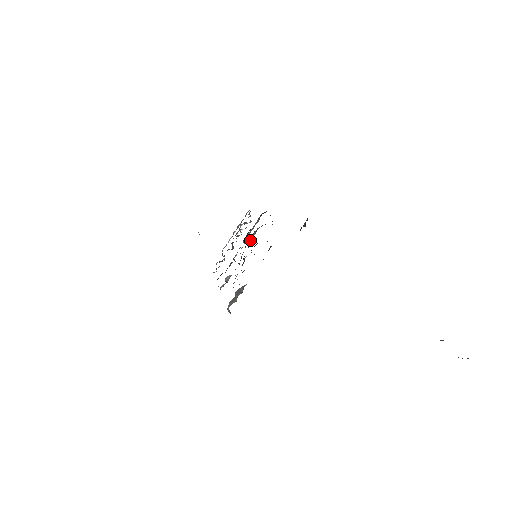
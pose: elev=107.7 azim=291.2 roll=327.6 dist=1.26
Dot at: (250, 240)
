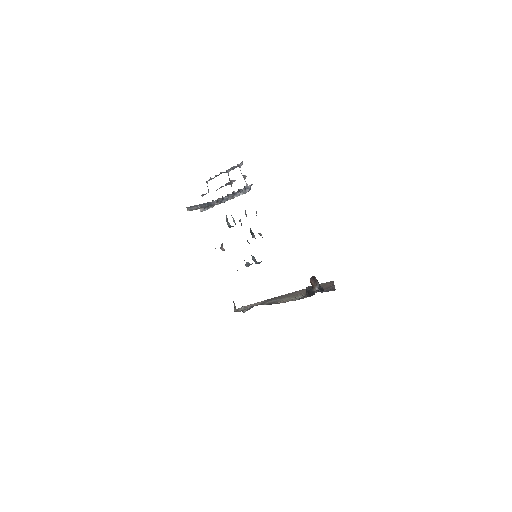
Dot at: occluded
